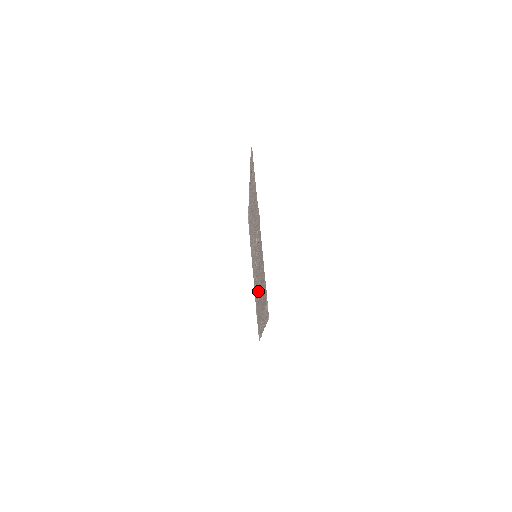
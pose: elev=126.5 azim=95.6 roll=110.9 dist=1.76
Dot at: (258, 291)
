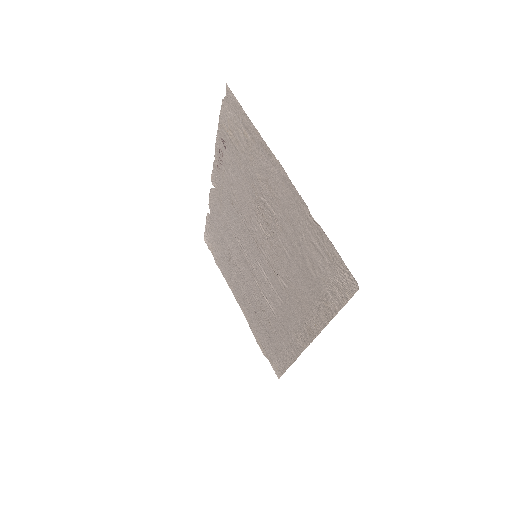
Dot at: (274, 301)
